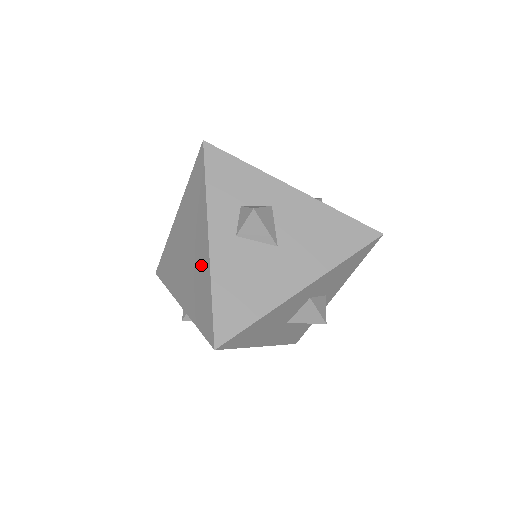
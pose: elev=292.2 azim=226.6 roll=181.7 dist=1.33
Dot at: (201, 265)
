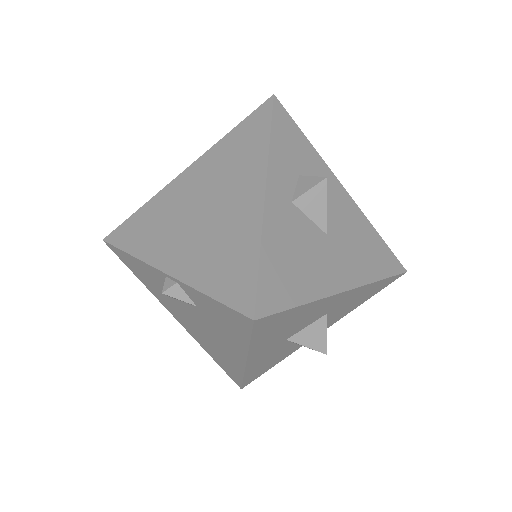
Dot at: (239, 219)
